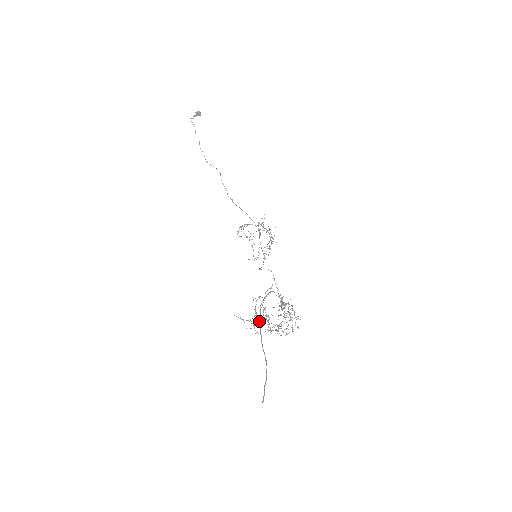
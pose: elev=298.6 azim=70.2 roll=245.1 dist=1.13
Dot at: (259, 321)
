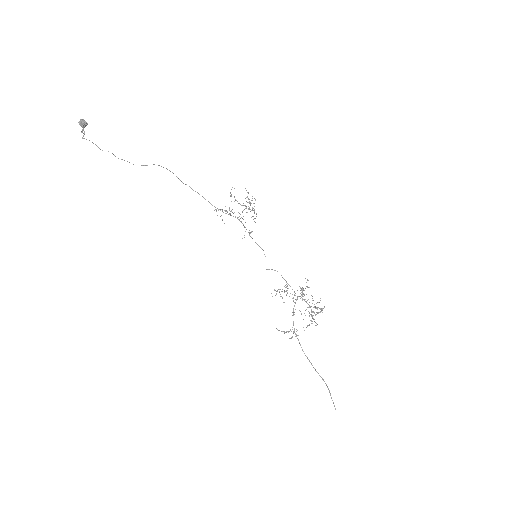
Dot at: (302, 349)
